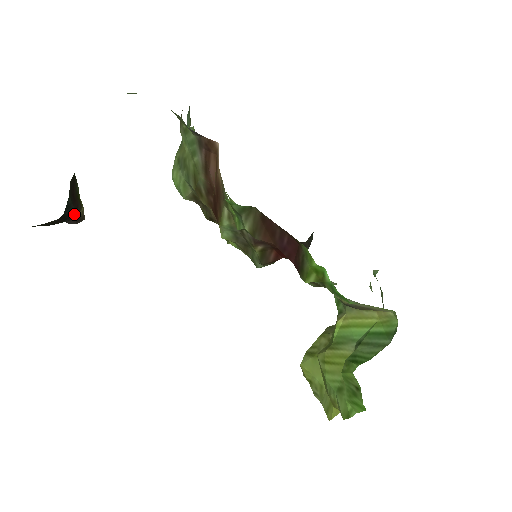
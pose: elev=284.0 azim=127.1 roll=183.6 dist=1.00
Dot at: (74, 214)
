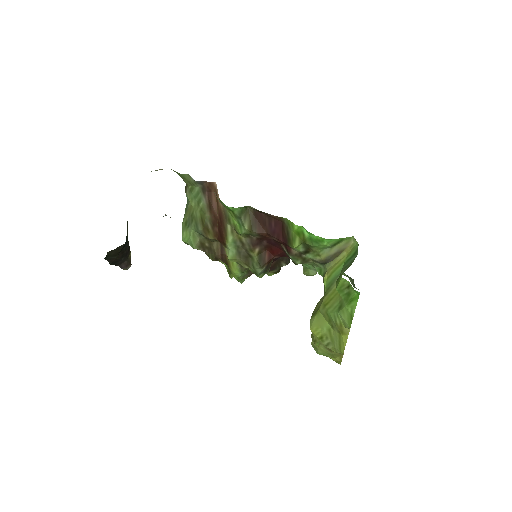
Dot at: (127, 254)
